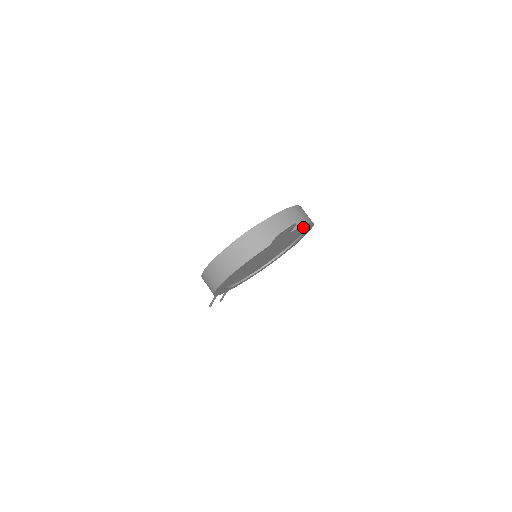
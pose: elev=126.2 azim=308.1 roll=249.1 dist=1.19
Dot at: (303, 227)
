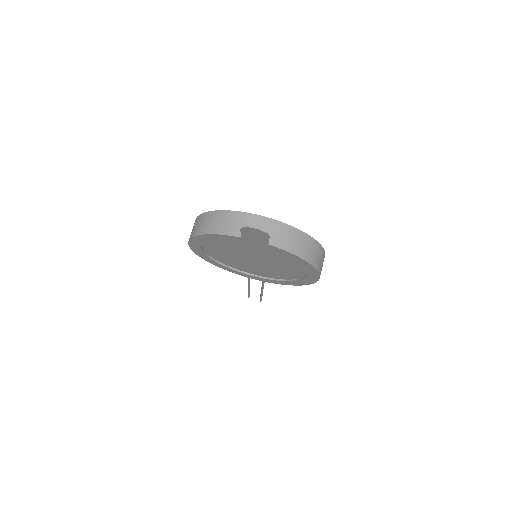
Dot at: (295, 257)
